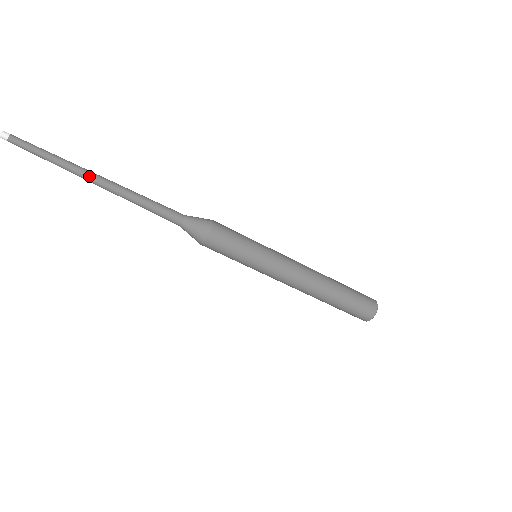
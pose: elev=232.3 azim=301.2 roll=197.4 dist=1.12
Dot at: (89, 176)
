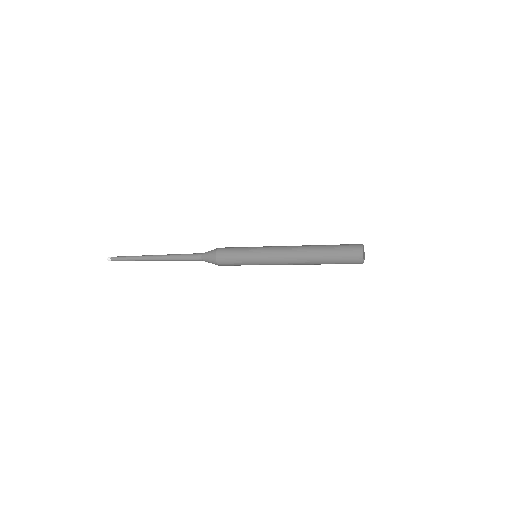
Dot at: (149, 260)
